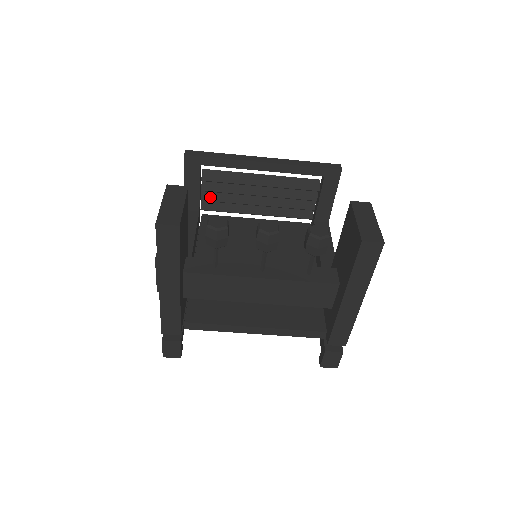
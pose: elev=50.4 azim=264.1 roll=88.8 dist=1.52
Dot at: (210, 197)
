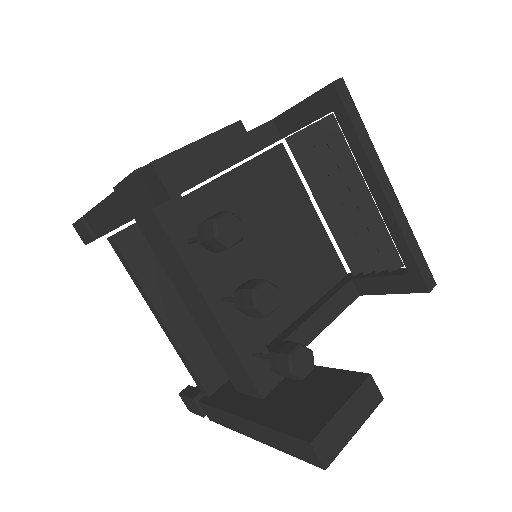
Dot at: (306, 142)
